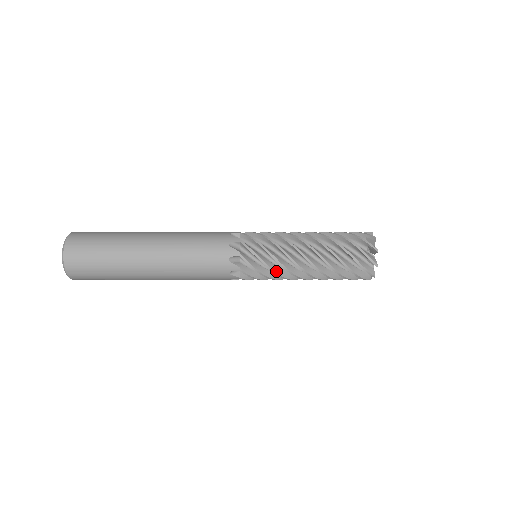
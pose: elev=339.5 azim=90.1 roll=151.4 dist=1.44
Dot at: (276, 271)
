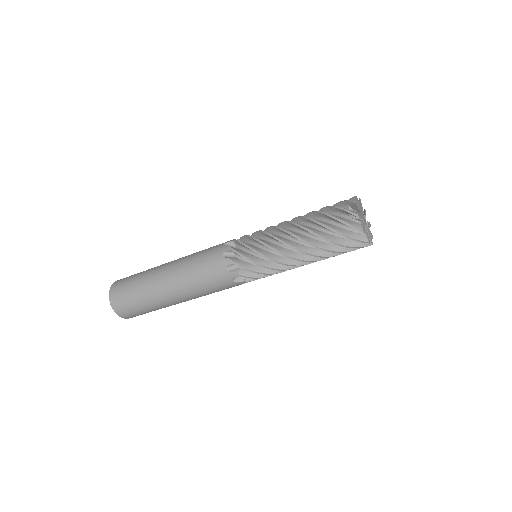
Dot at: (262, 241)
